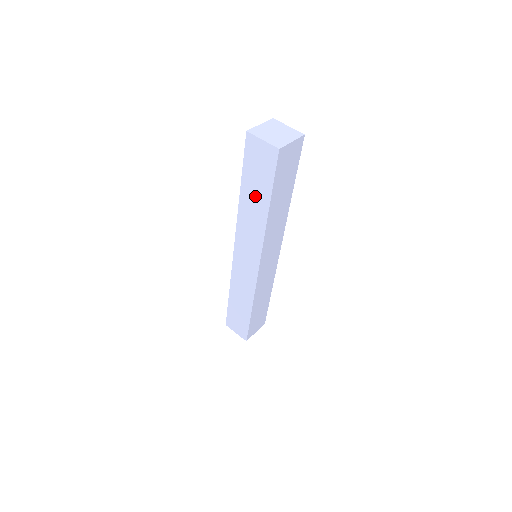
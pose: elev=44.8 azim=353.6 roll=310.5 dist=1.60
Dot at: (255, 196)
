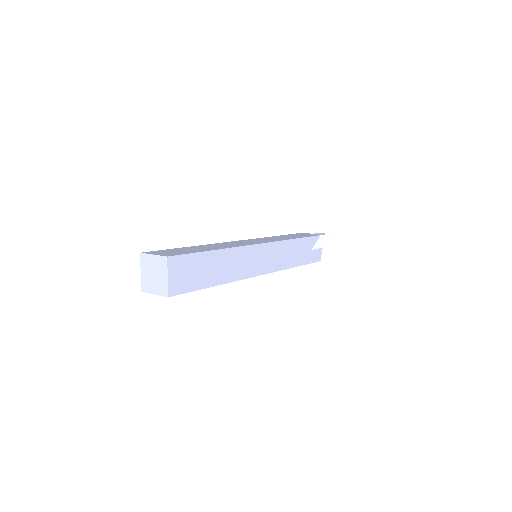
Dot at: occluded
